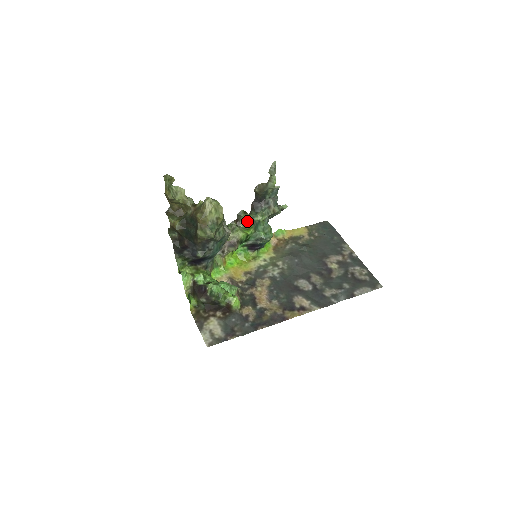
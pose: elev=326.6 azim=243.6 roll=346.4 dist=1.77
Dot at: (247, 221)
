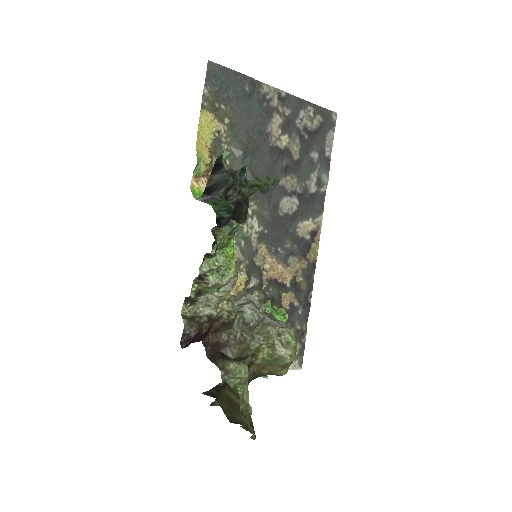
Dot at: (221, 242)
